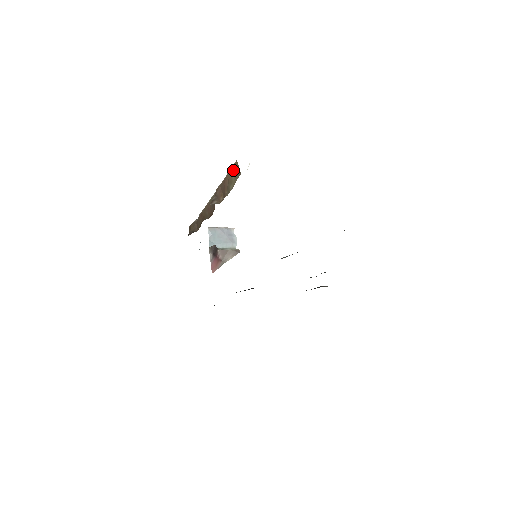
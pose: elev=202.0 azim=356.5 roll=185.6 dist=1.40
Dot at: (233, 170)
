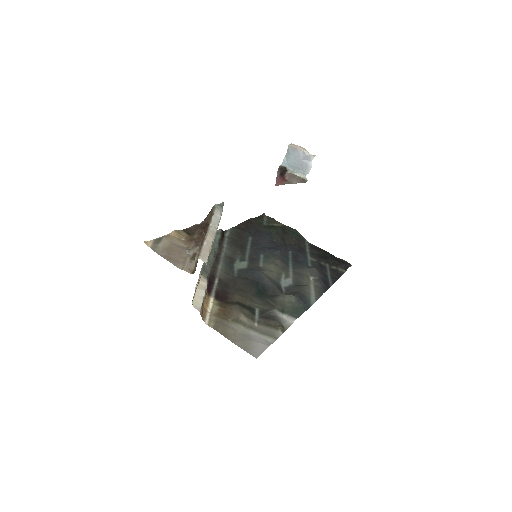
Dot at: occluded
